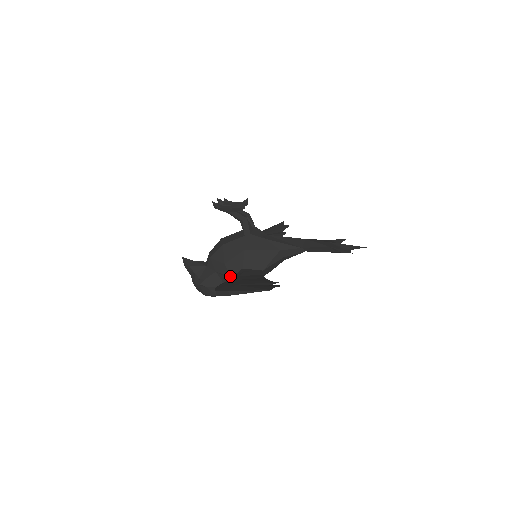
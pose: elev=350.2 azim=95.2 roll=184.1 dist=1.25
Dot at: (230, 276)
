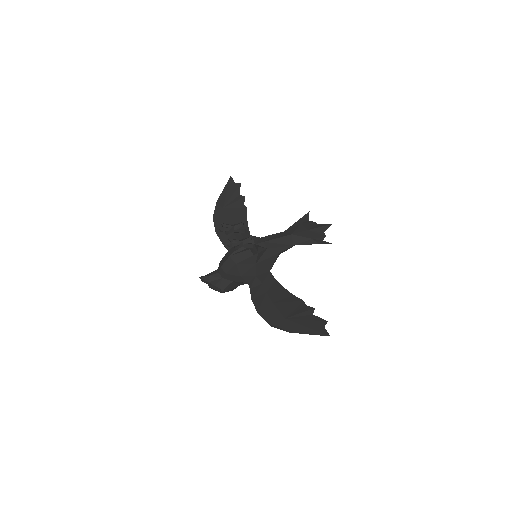
Dot at: occluded
